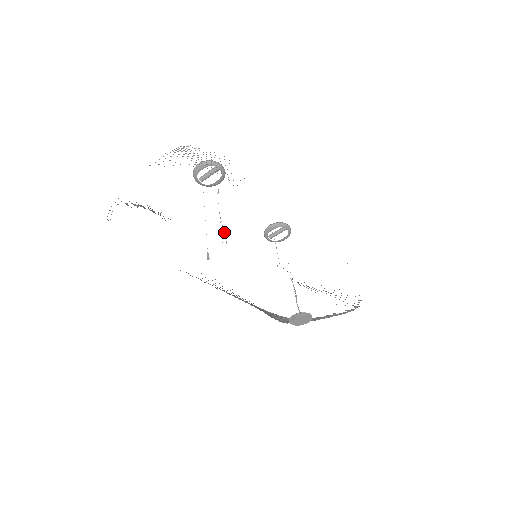
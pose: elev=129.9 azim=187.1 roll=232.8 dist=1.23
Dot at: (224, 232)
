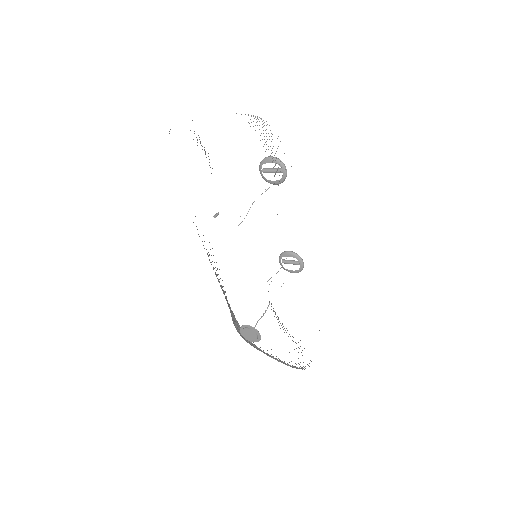
Dot at: (246, 215)
